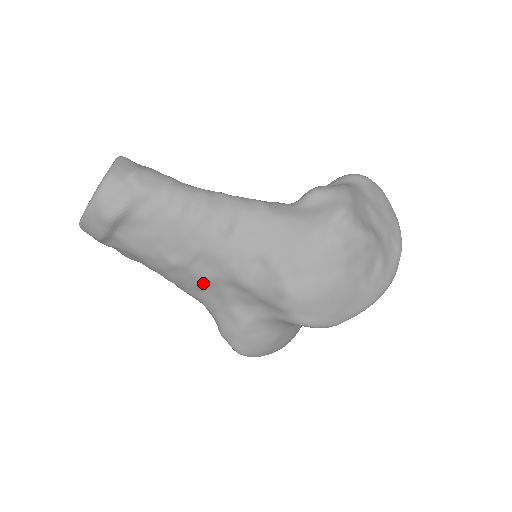
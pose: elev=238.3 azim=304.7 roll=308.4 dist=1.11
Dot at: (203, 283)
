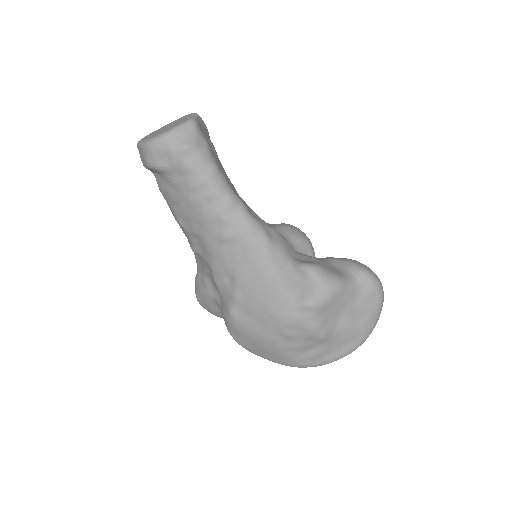
Dot at: (193, 250)
